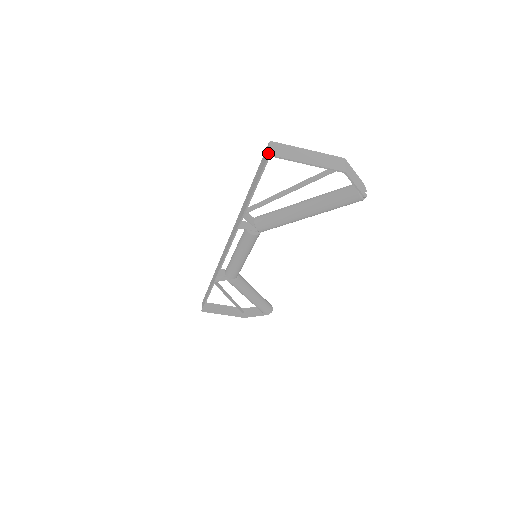
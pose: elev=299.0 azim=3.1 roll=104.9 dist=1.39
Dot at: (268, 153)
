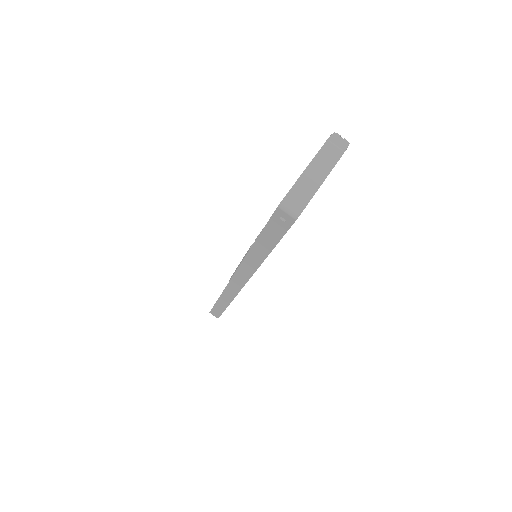
Dot at: (292, 218)
